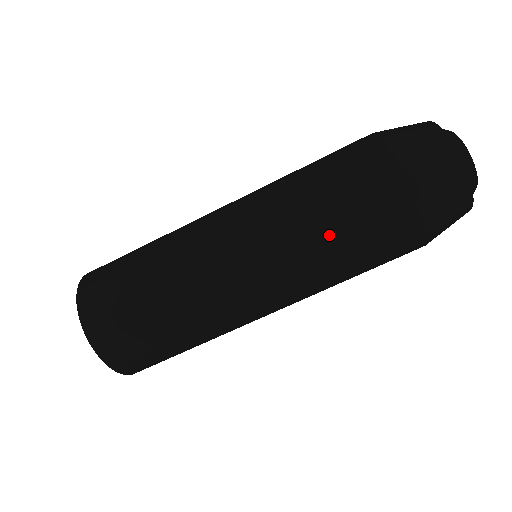
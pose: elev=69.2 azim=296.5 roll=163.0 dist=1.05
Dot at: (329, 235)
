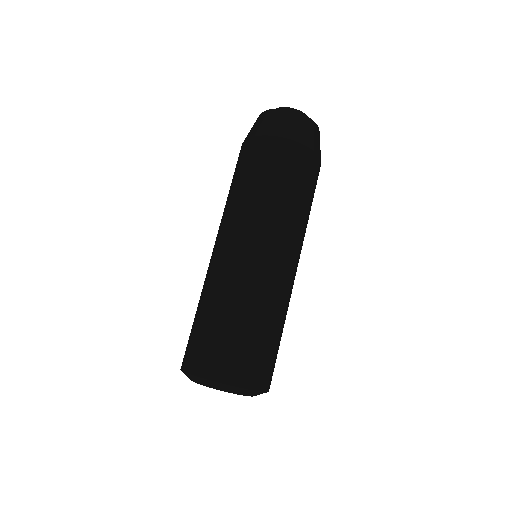
Dot at: (298, 202)
